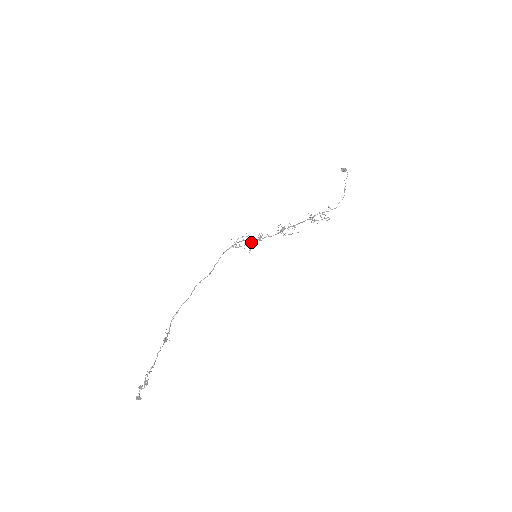
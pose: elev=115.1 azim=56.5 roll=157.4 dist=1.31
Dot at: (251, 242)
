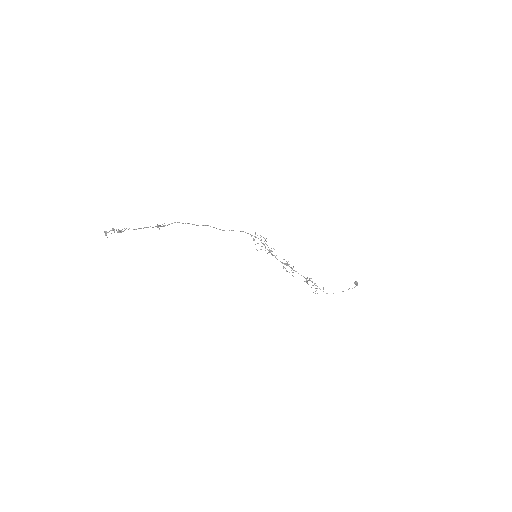
Dot at: occluded
